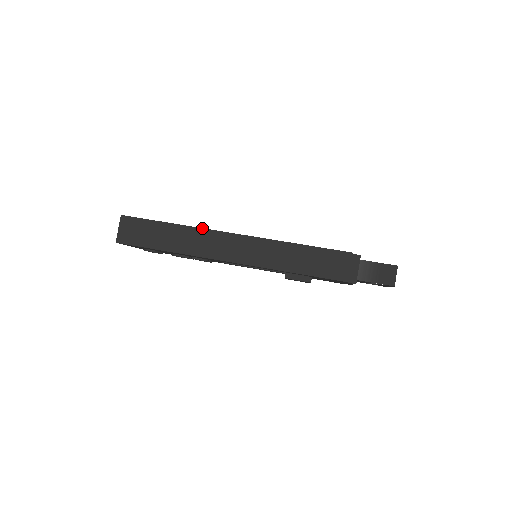
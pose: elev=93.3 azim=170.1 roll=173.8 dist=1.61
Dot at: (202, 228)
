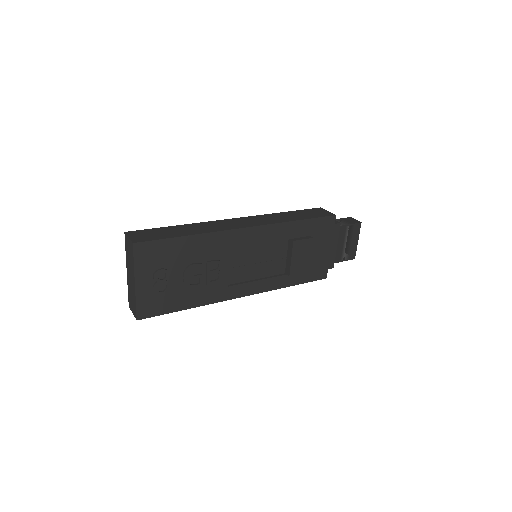
Dot at: (207, 222)
